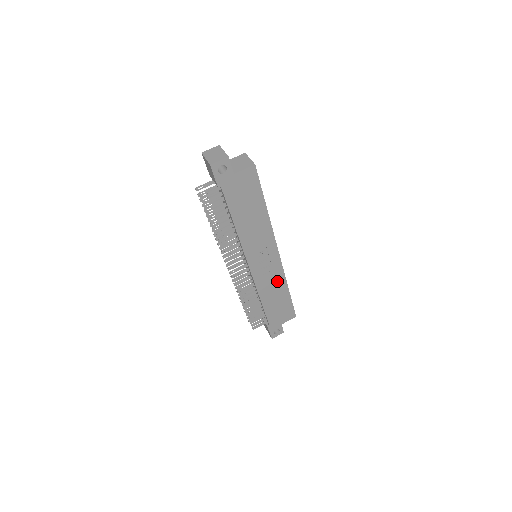
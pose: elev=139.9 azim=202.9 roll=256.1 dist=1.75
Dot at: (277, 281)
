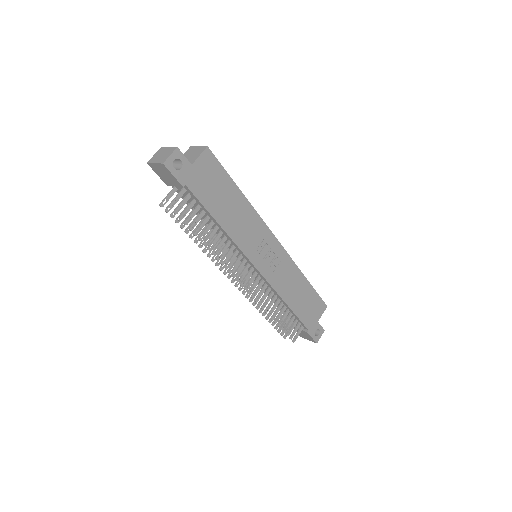
Dot at: (290, 273)
